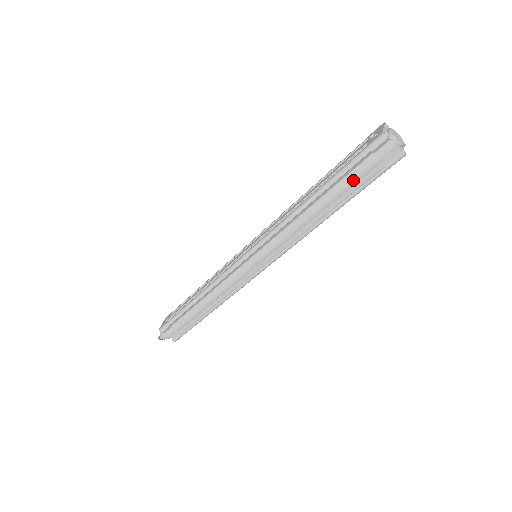
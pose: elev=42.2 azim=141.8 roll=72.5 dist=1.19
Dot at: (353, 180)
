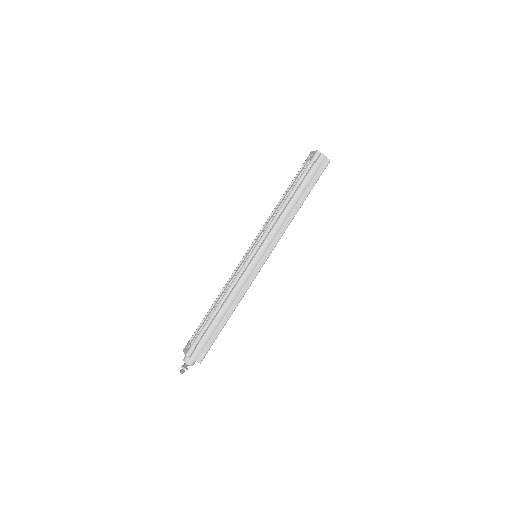
Dot at: (308, 181)
